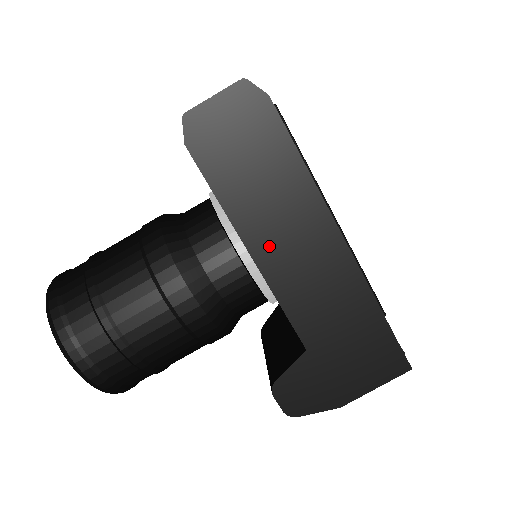
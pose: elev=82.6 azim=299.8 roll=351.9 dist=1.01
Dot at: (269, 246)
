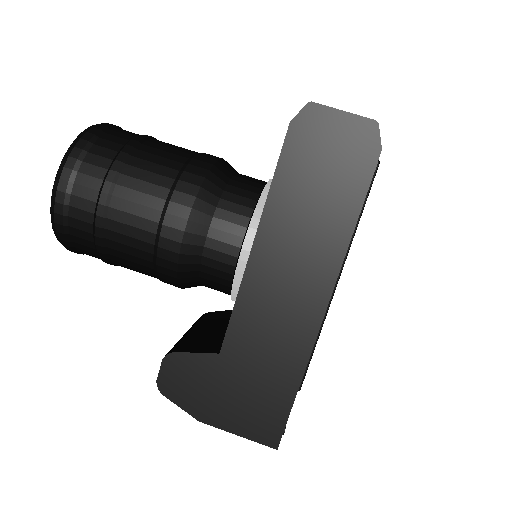
Dot at: (272, 253)
